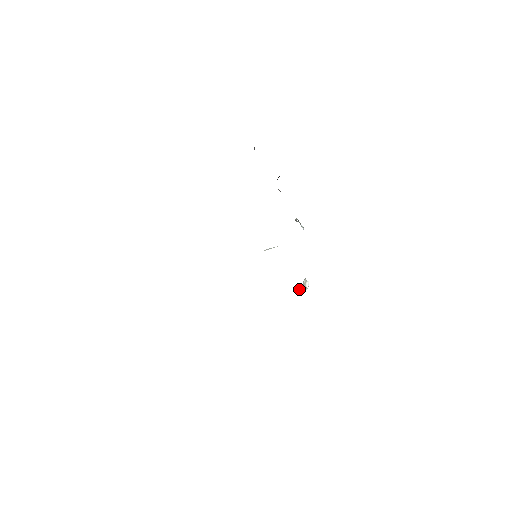
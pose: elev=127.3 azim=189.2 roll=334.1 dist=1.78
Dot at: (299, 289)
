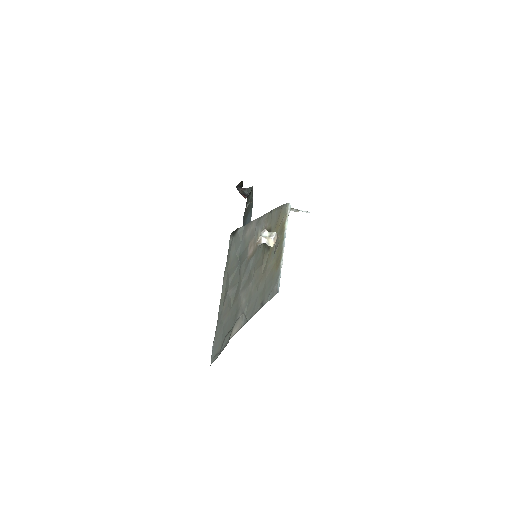
Dot at: (269, 244)
